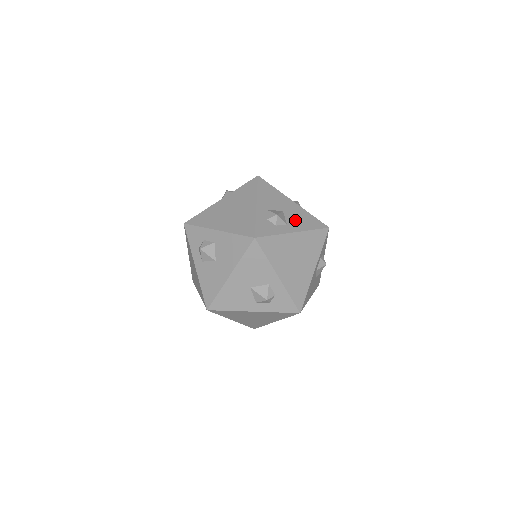
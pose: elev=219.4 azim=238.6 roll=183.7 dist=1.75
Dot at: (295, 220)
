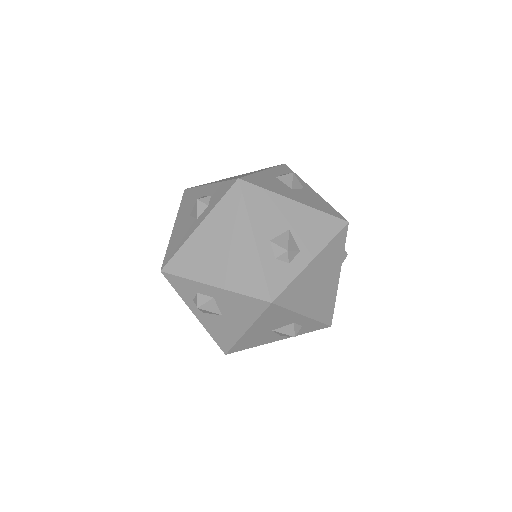
Dot at: (307, 237)
